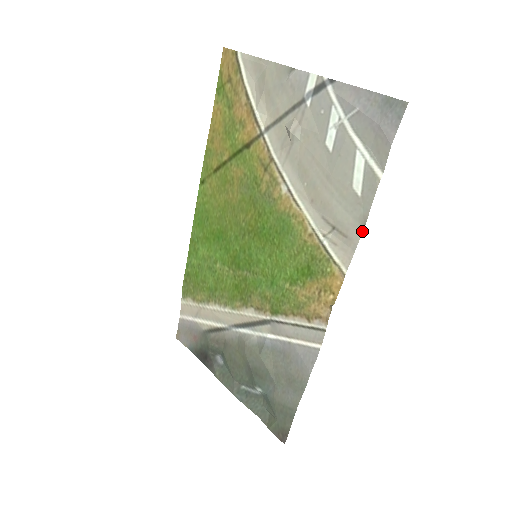
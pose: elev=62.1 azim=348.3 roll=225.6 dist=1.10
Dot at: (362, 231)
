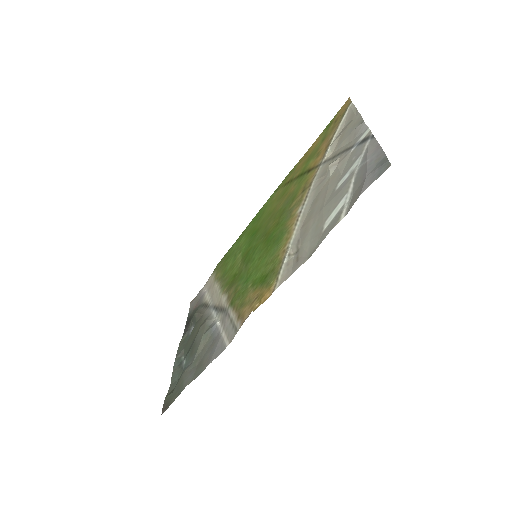
Dot at: (306, 260)
